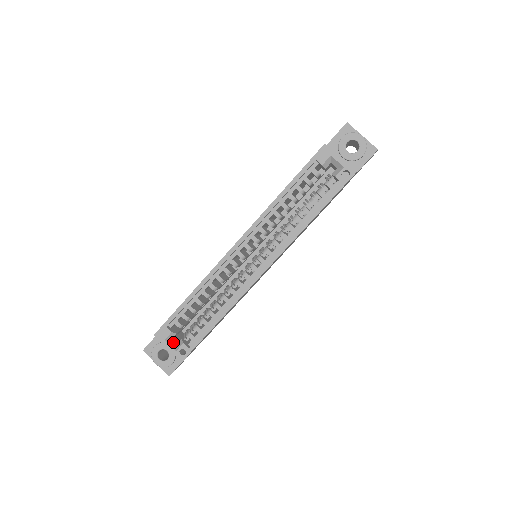
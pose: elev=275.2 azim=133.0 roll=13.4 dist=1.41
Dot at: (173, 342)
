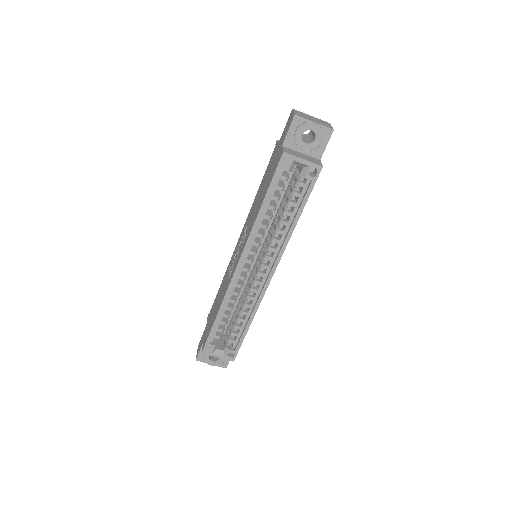
Dot at: (219, 351)
